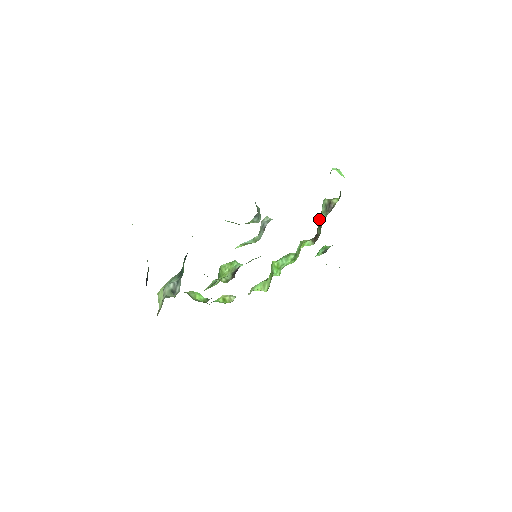
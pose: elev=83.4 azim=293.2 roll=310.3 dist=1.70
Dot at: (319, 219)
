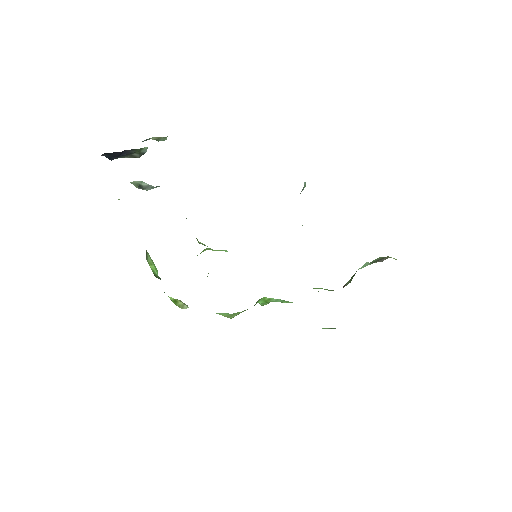
Dot at: occluded
